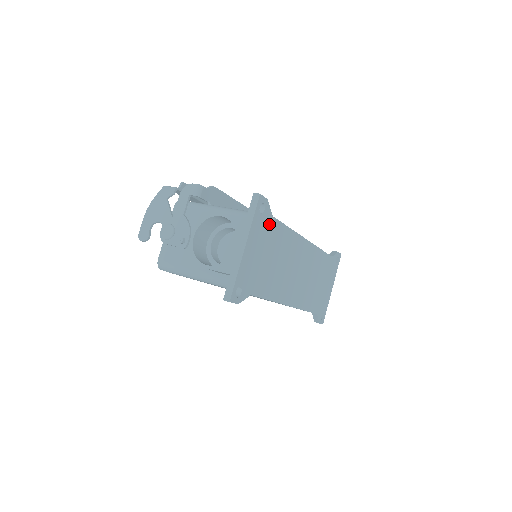
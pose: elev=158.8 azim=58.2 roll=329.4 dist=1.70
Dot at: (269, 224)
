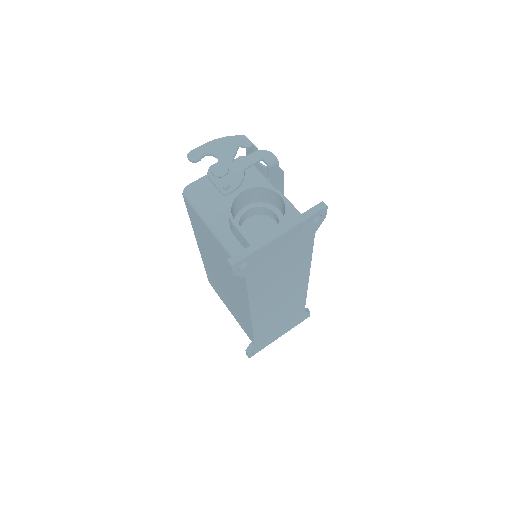
Dot at: (308, 236)
